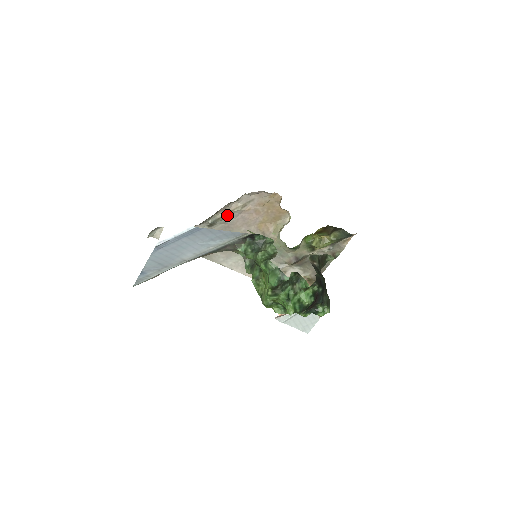
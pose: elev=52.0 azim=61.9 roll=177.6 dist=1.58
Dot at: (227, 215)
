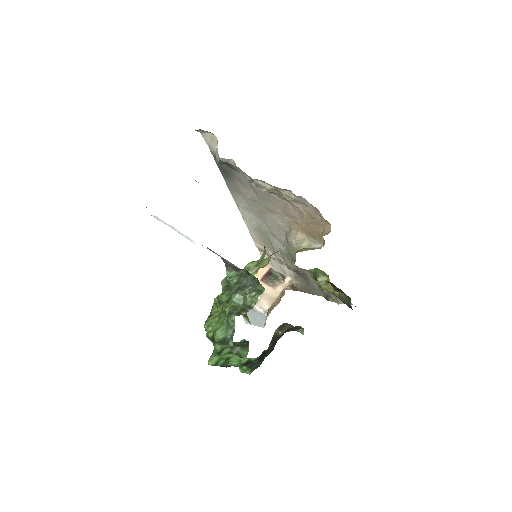
Dot at: (274, 192)
